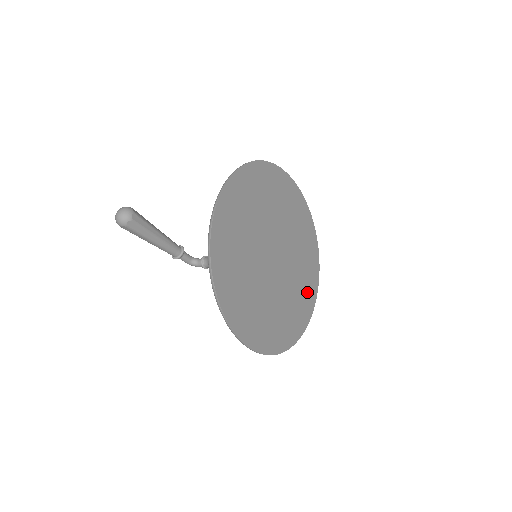
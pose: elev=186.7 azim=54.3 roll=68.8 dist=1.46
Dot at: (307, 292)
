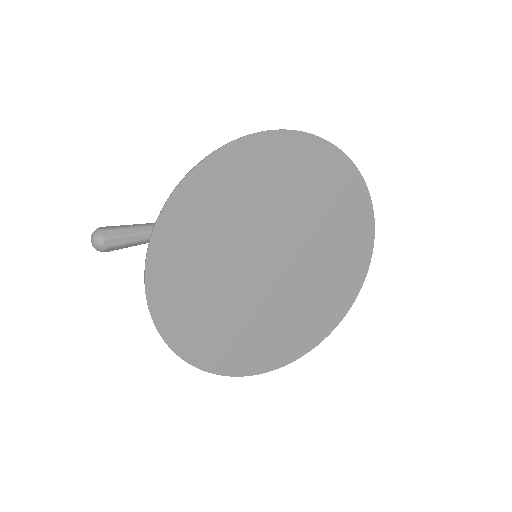
Dot at: (352, 255)
